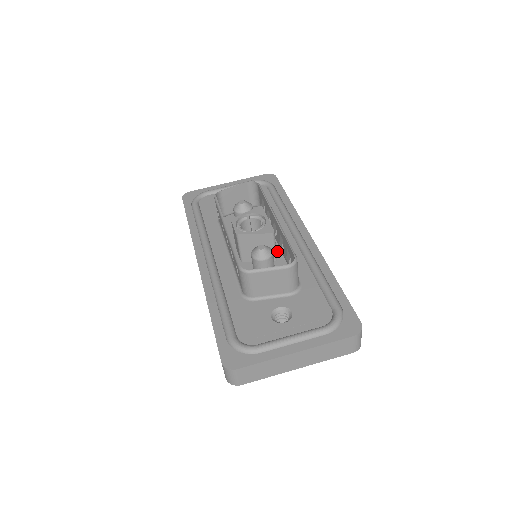
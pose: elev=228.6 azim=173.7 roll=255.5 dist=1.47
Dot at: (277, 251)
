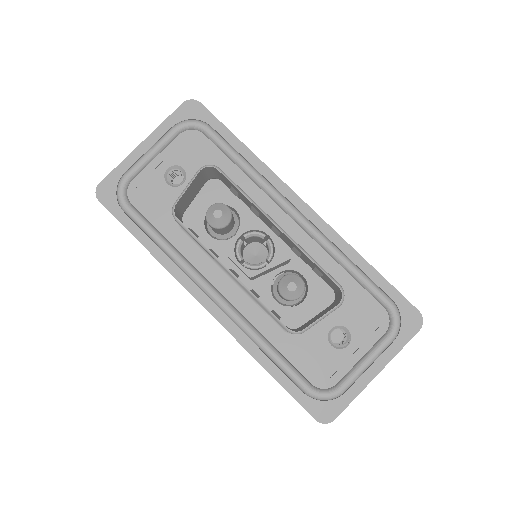
Dot at: occluded
